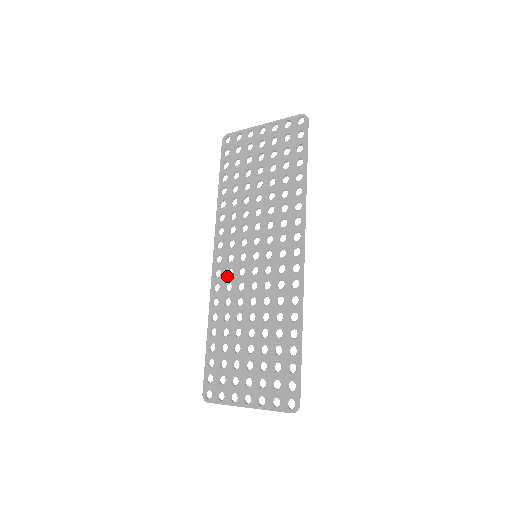
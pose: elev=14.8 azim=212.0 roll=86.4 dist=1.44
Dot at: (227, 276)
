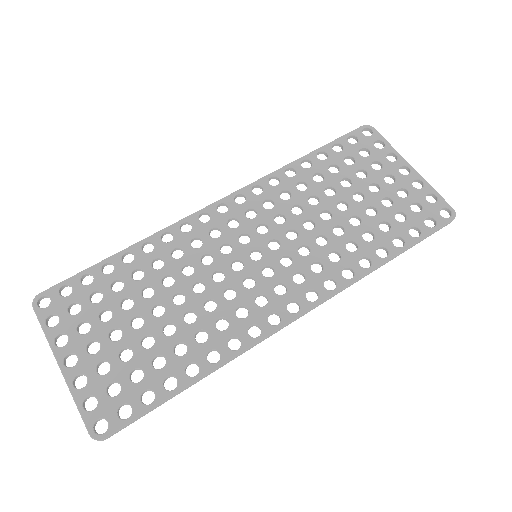
Dot at: (209, 233)
